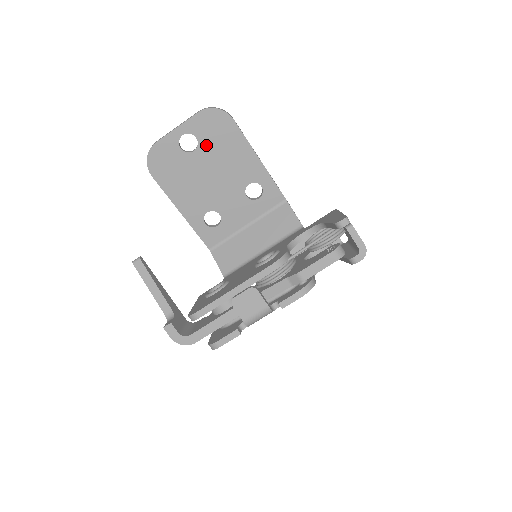
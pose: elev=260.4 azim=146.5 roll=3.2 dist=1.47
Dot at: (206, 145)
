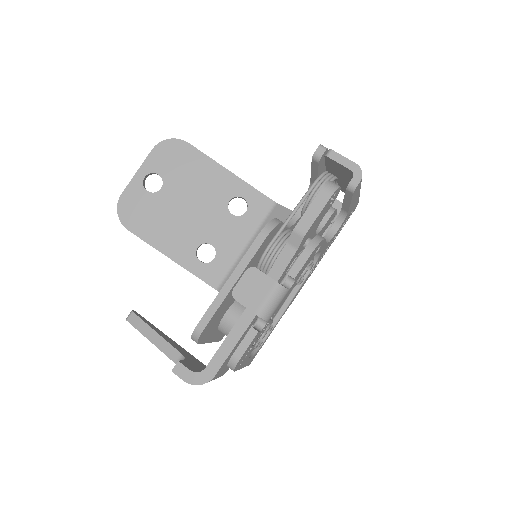
Dot at: (171, 178)
